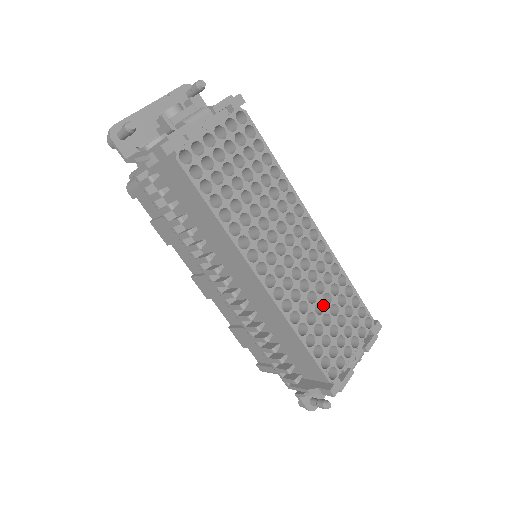
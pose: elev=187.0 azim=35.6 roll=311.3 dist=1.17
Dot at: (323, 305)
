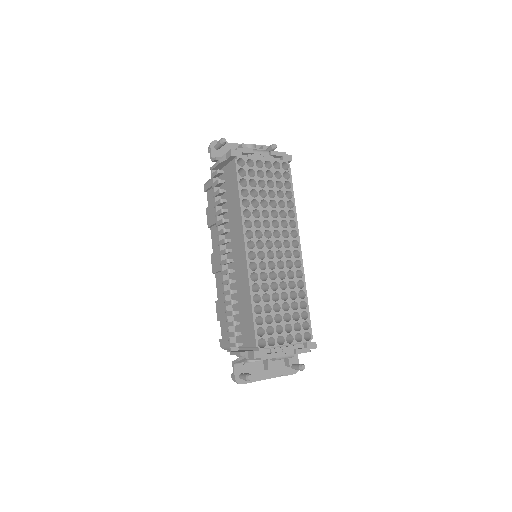
Dot at: (279, 297)
